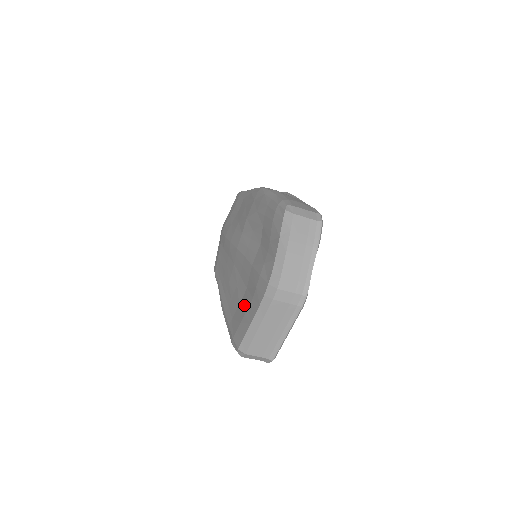
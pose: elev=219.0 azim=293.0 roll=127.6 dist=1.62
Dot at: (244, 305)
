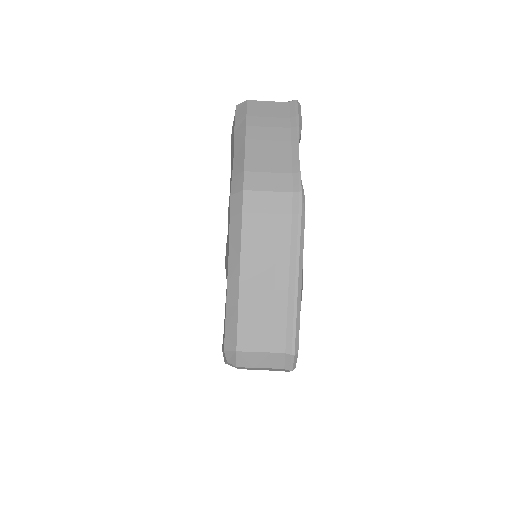
Dot at: occluded
